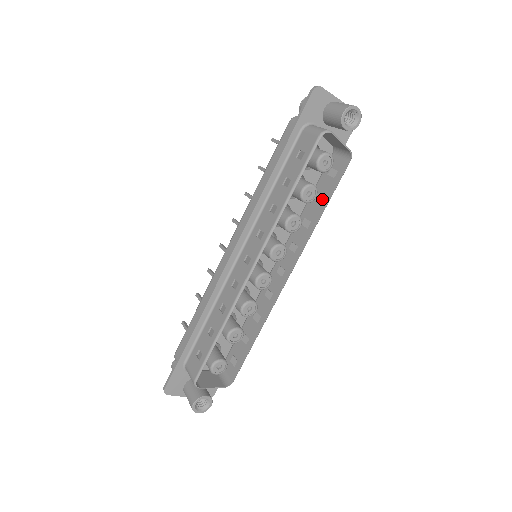
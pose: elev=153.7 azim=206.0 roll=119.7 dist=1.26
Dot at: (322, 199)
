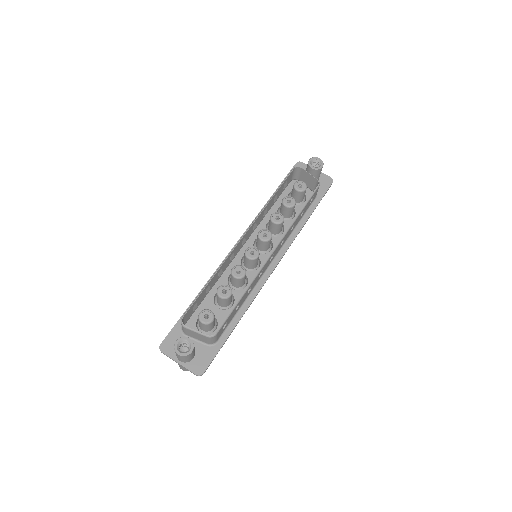
Dot at: occluded
